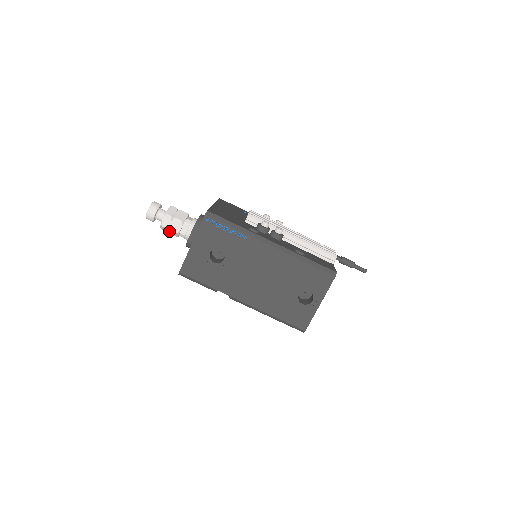
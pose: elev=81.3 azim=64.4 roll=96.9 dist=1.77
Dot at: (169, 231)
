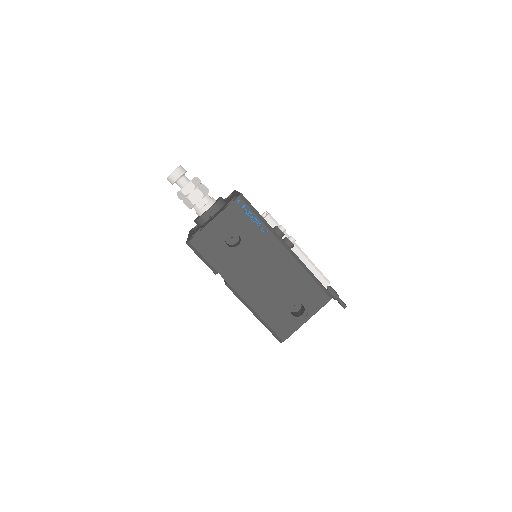
Dot at: (185, 199)
